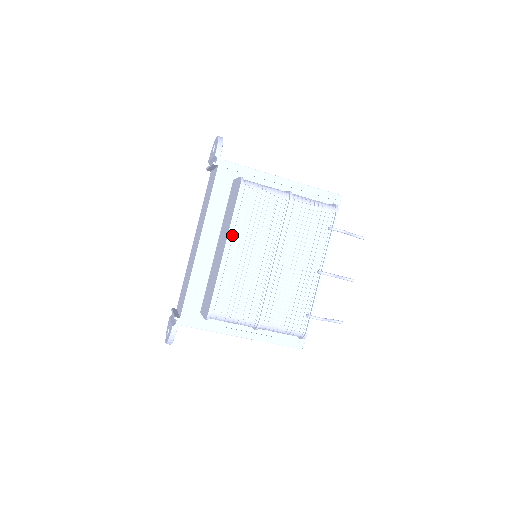
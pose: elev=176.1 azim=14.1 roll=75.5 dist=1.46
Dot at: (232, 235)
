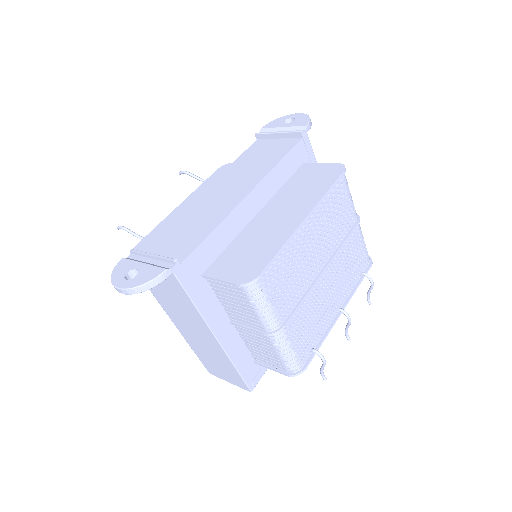
Dot at: (314, 211)
